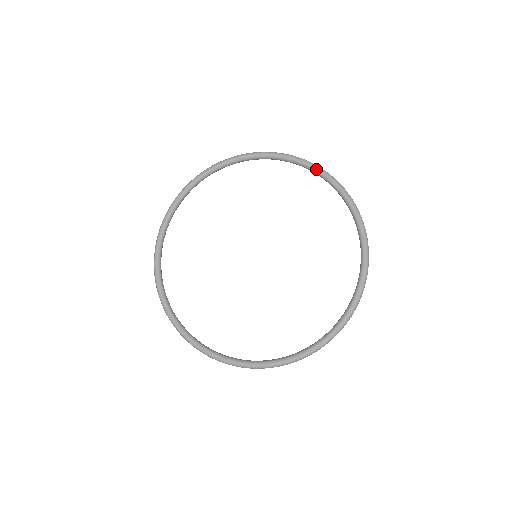
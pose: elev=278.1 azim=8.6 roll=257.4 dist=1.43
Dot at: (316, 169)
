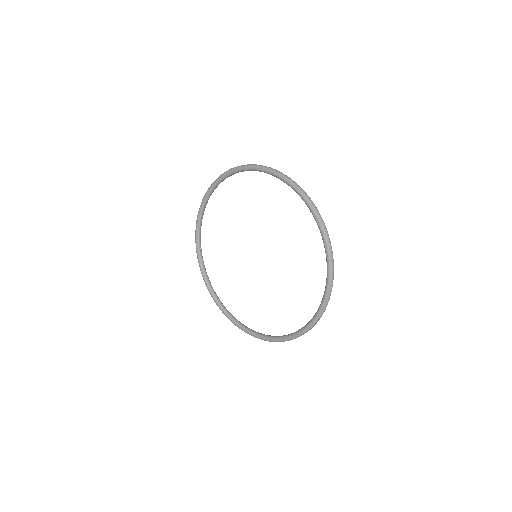
Dot at: (287, 183)
